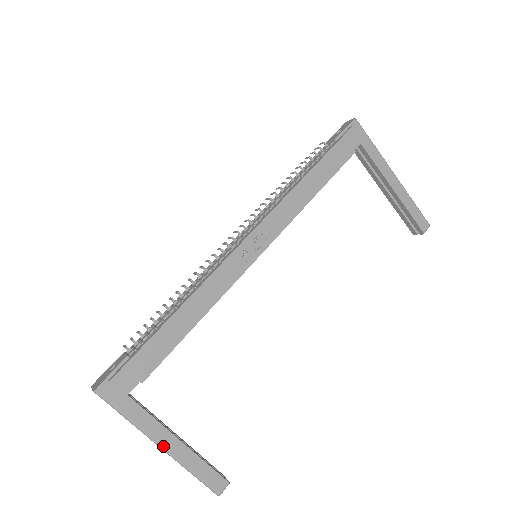
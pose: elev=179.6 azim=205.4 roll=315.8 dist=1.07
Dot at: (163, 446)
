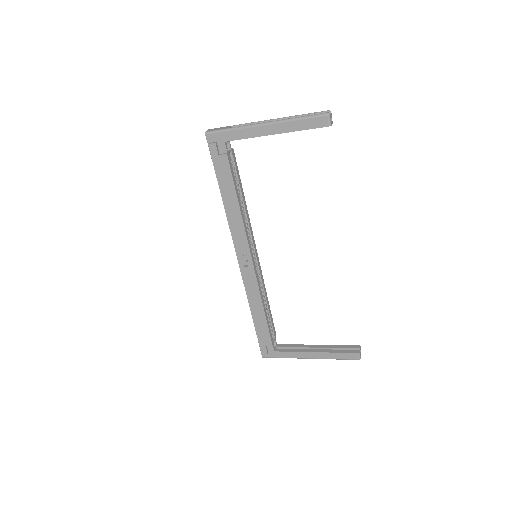
Dot at: (310, 358)
